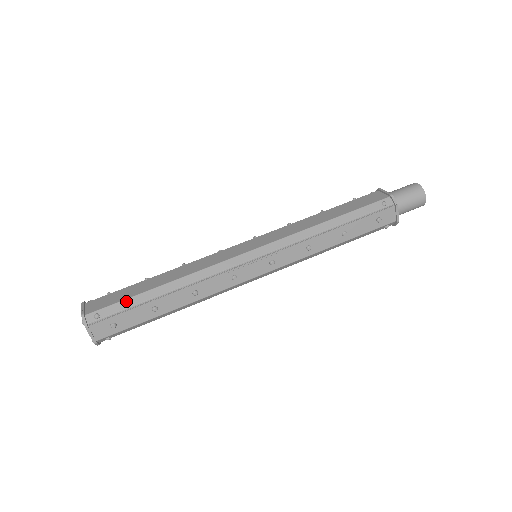
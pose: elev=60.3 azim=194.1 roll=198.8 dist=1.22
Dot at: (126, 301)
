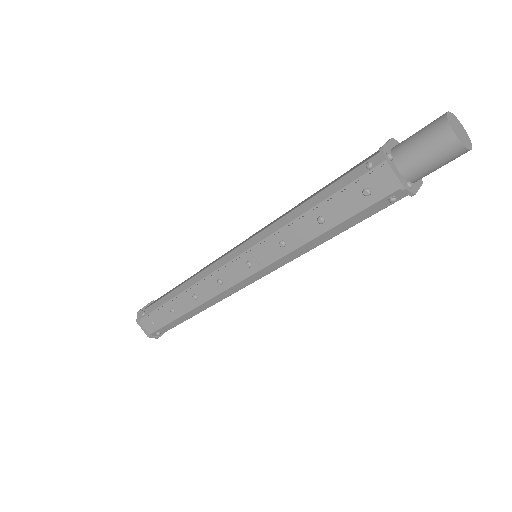
Dot at: (157, 302)
